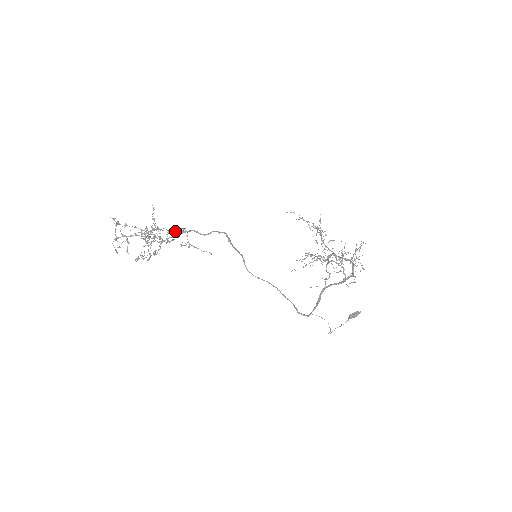
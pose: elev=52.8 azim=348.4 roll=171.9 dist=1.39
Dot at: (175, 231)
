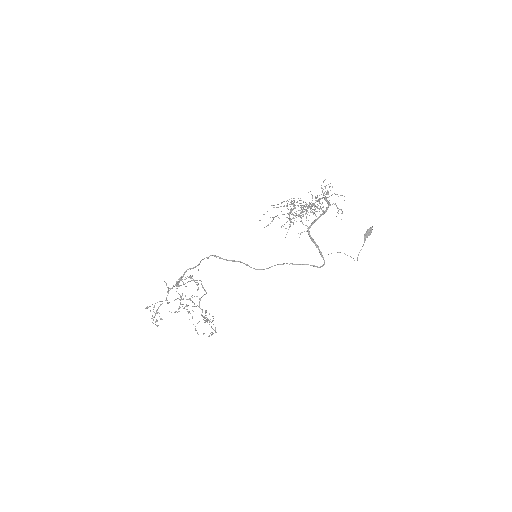
Dot at: (179, 281)
